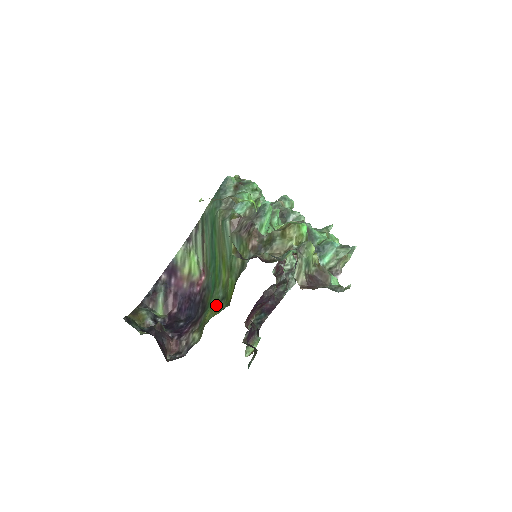
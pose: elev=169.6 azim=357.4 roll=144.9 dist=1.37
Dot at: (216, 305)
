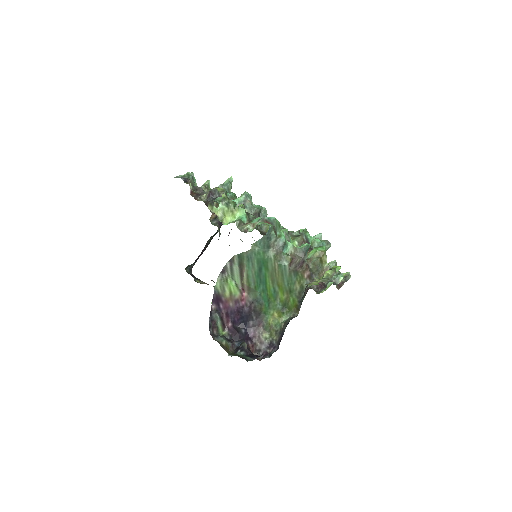
Dot at: (278, 314)
